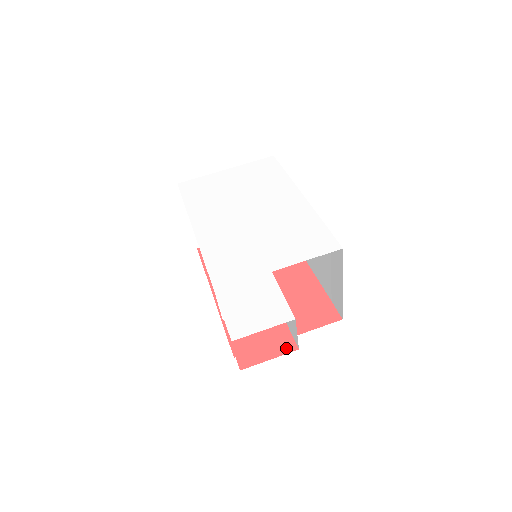
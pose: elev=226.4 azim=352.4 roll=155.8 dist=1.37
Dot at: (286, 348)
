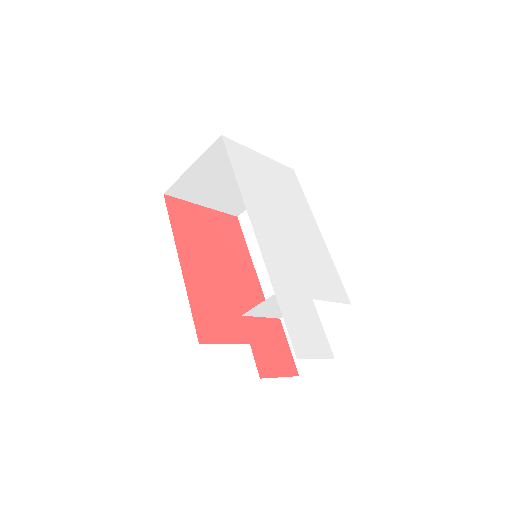
Dot at: (291, 370)
